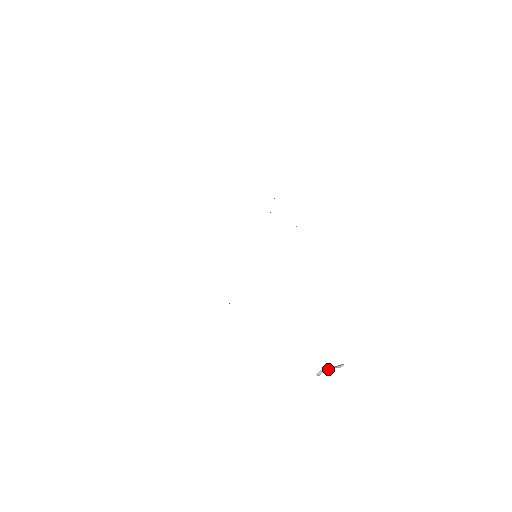
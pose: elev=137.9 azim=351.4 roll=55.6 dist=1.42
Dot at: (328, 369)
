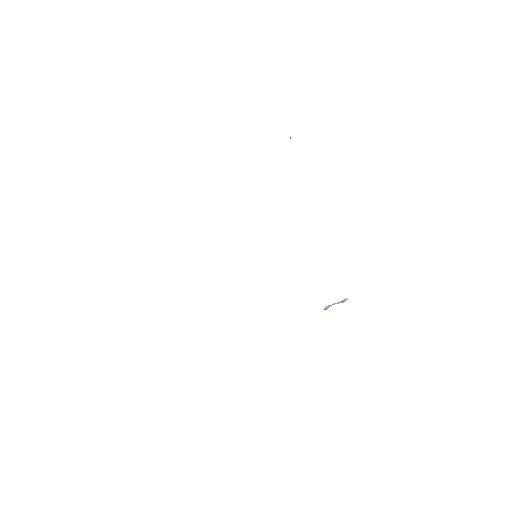
Dot at: (334, 304)
